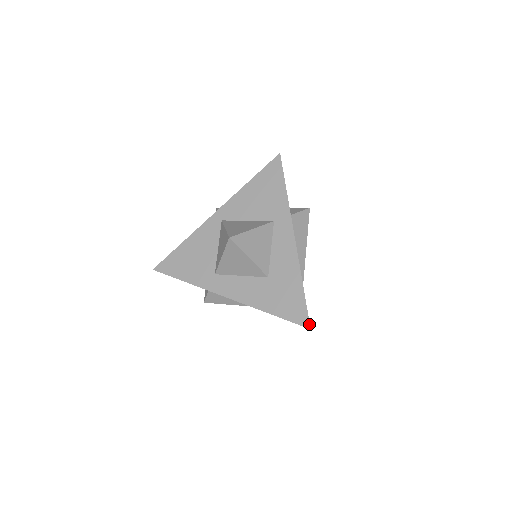
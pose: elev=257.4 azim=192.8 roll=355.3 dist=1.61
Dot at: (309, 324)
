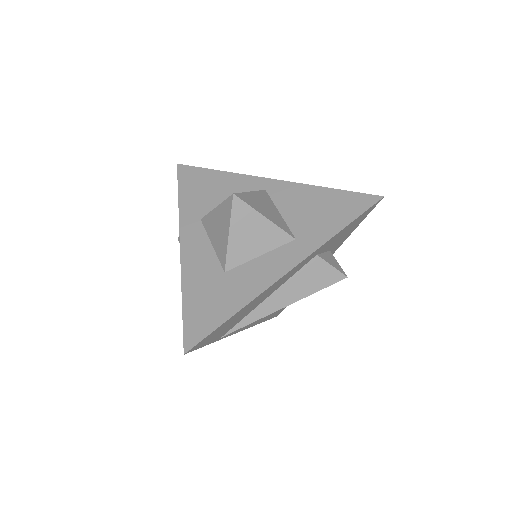
Dot at: (189, 349)
